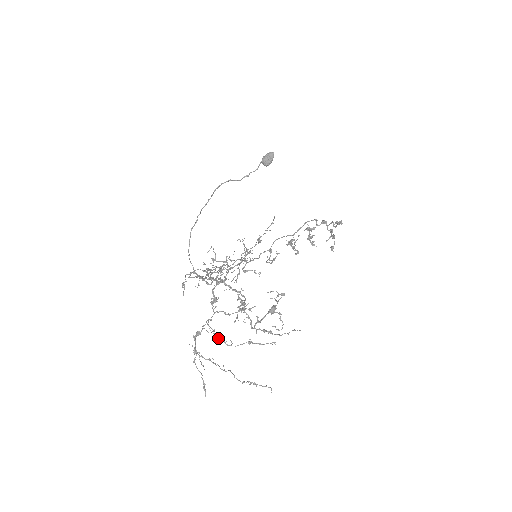
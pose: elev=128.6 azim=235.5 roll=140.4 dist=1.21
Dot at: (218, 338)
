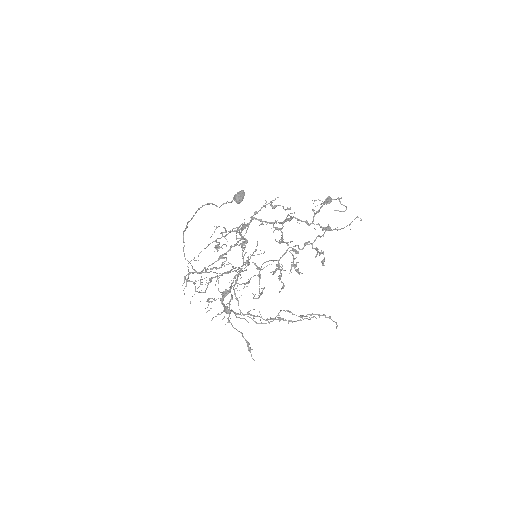
Dot at: occluded
